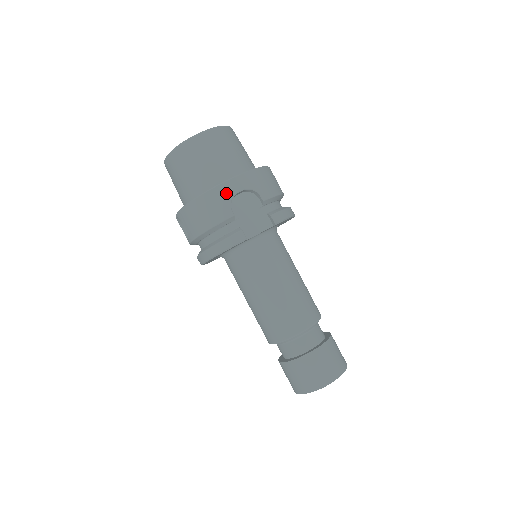
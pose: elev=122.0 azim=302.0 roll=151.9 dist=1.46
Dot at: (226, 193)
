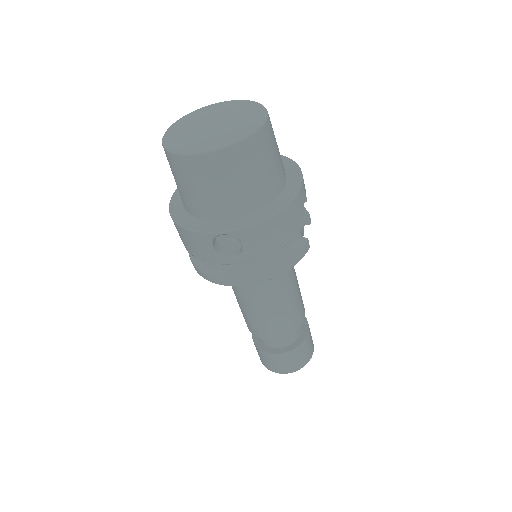
Dot at: (302, 200)
